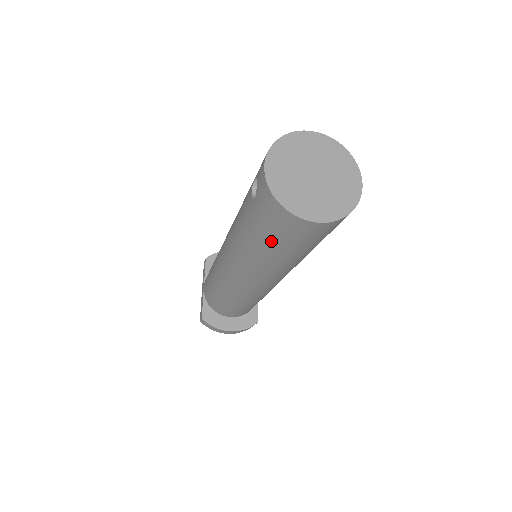
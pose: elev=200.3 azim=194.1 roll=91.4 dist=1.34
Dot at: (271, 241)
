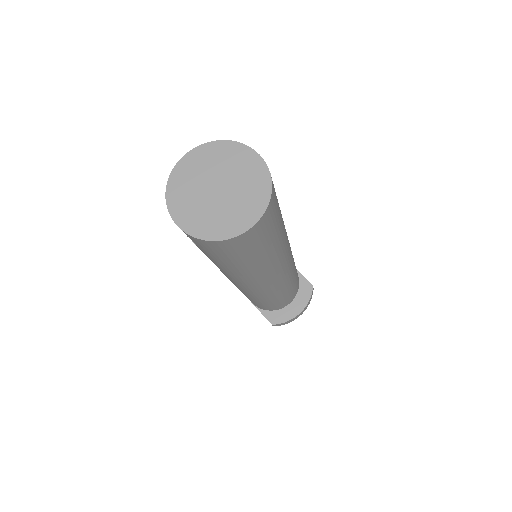
Dot at: (244, 259)
